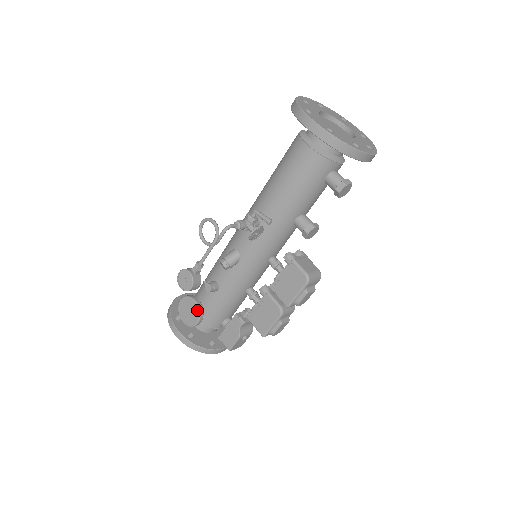
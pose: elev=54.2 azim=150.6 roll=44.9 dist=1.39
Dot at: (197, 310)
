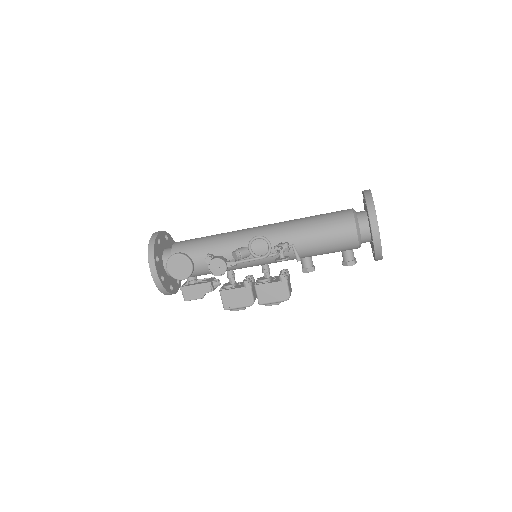
Dot at: (190, 272)
